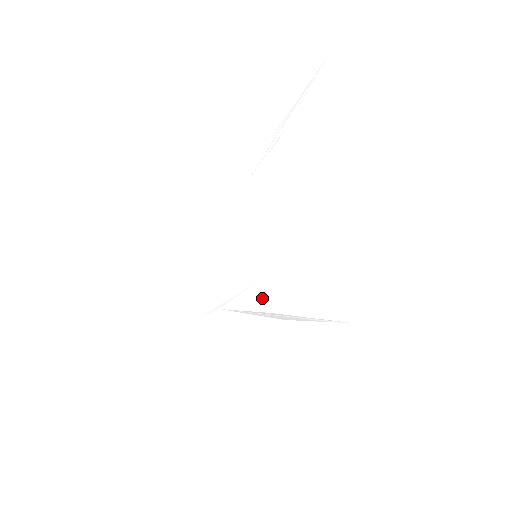
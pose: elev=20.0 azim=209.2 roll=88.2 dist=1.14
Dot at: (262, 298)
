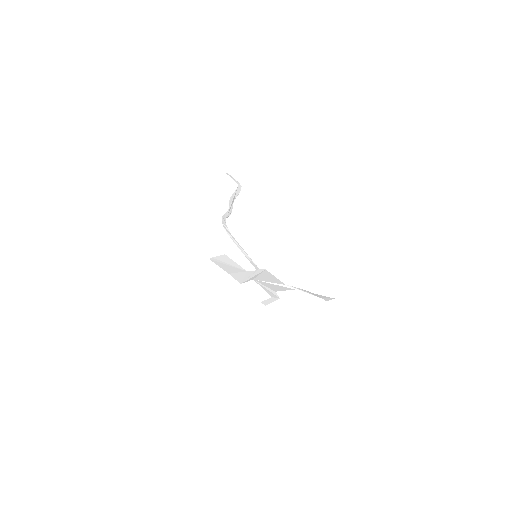
Dot at: occluded
